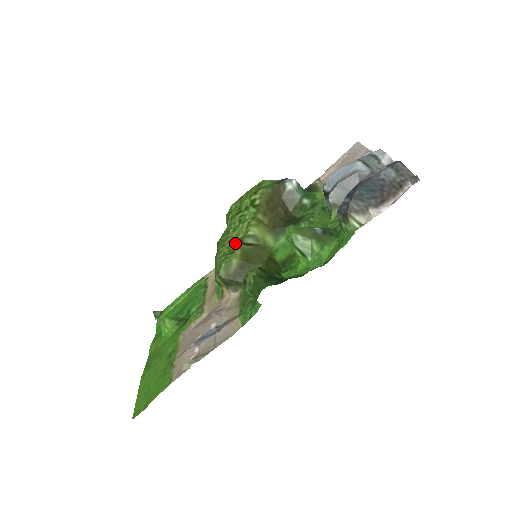
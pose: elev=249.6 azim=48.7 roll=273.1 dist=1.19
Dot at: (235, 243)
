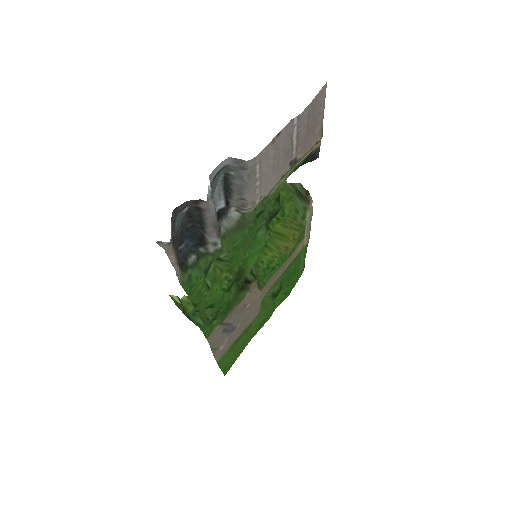
Dot at: occluded
